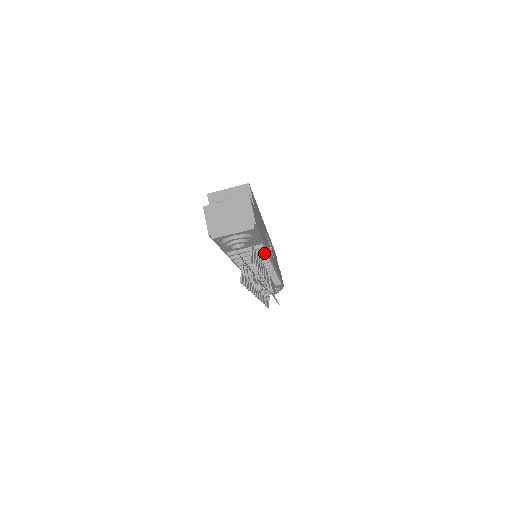
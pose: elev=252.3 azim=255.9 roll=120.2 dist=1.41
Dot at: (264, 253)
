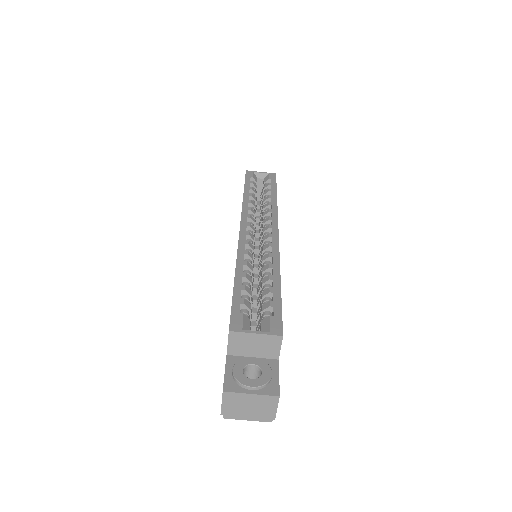
Dot at: occluded
